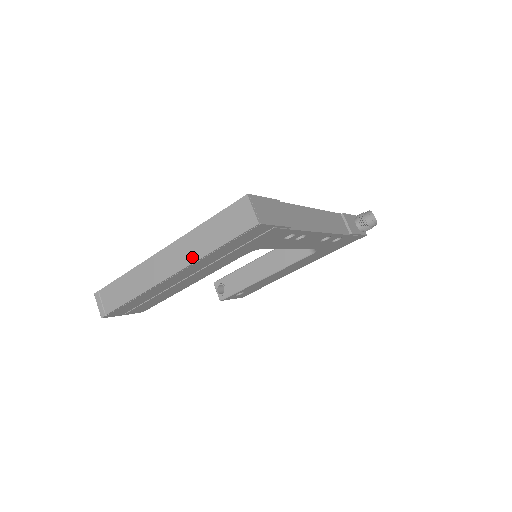
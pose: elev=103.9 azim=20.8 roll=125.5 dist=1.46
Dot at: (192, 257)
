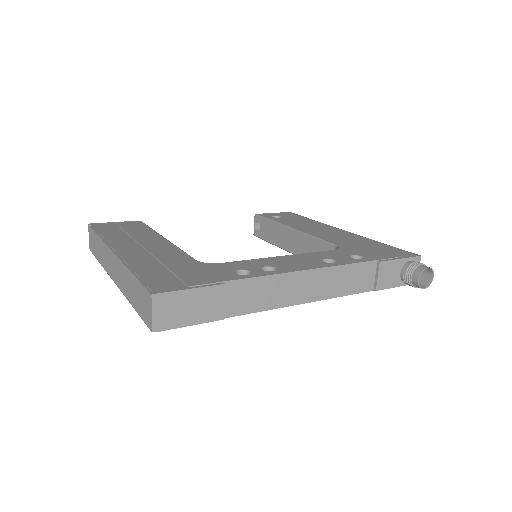
Dot at: (122, 288)
